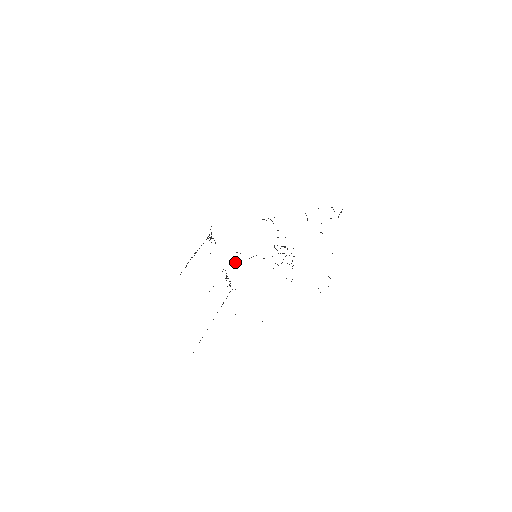
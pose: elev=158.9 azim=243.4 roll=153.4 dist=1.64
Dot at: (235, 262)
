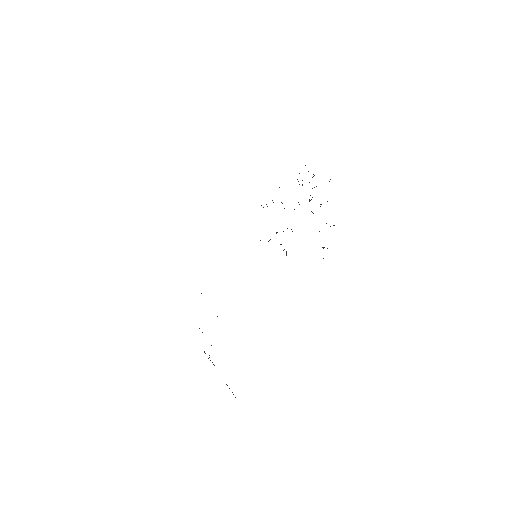
Dot at: occluded
